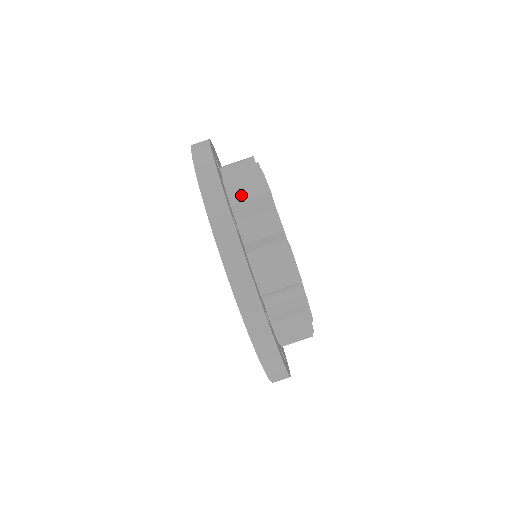
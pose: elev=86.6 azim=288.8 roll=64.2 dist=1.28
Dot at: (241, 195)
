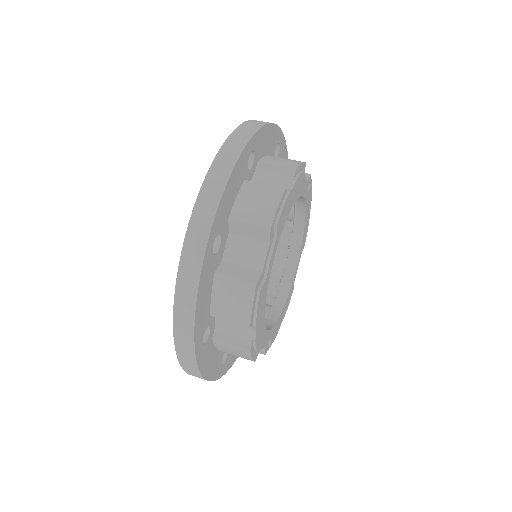
Dot at: occluded
